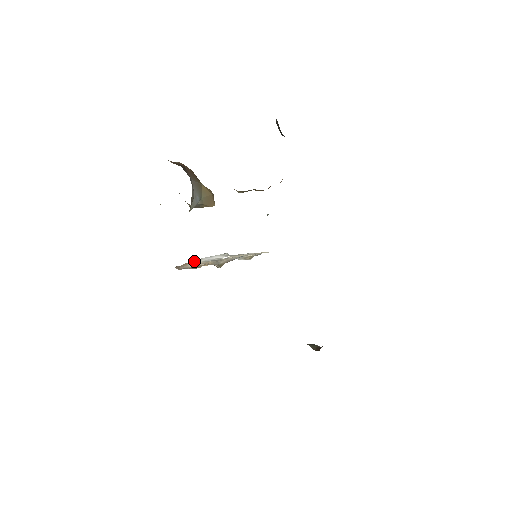
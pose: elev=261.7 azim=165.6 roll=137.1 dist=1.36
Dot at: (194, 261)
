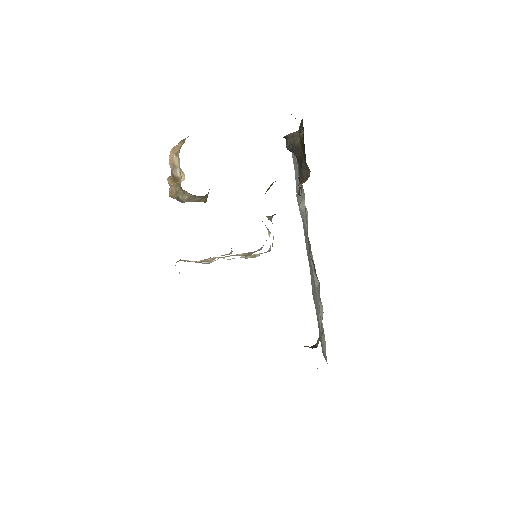
Dot at: occluded
